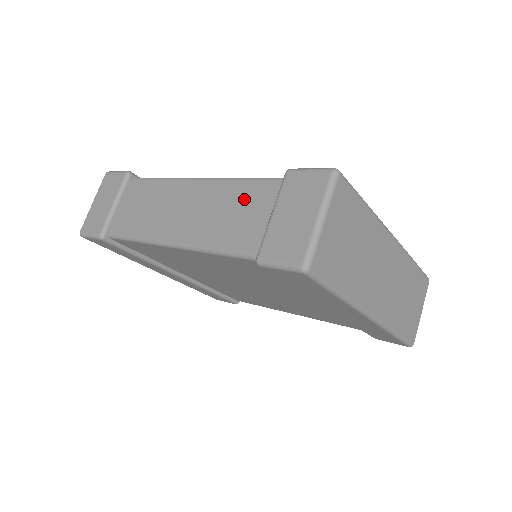
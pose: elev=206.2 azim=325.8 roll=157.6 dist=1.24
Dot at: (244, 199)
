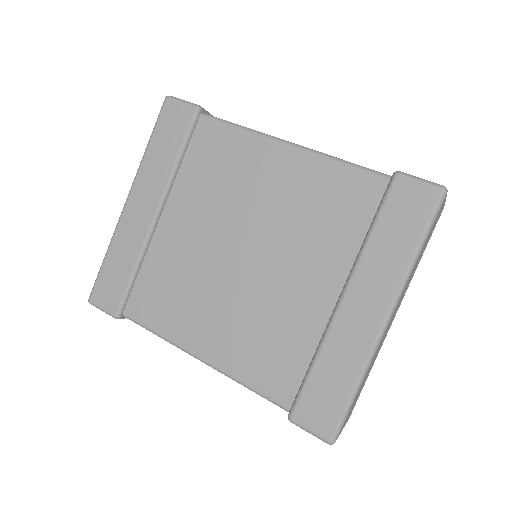
Dot at: occluded
